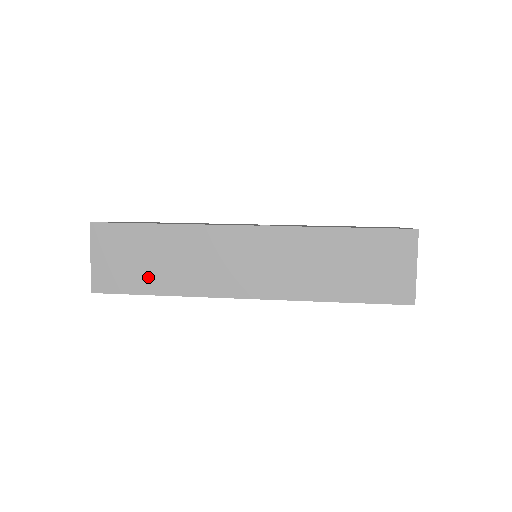
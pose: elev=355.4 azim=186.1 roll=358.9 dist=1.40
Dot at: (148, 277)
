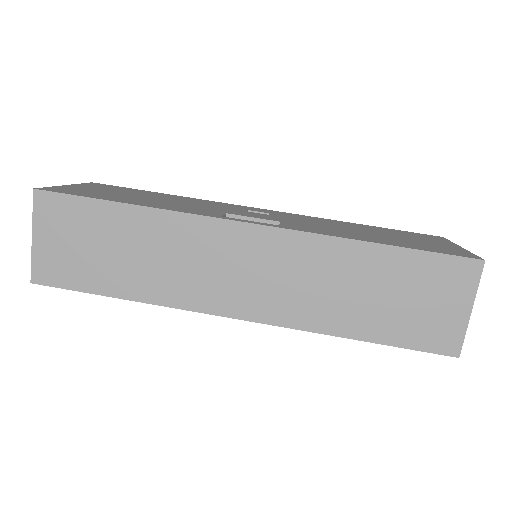
Dot at: (108, 273)
